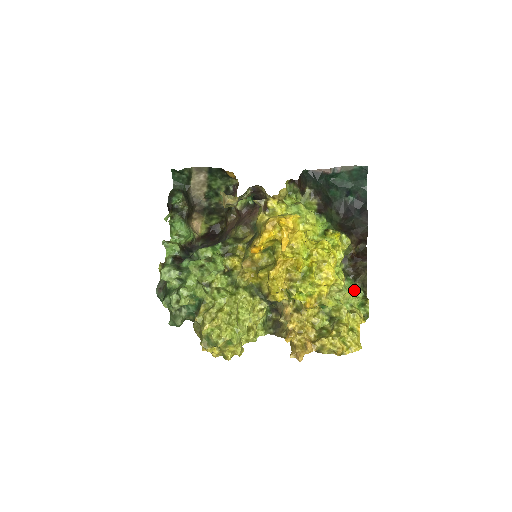
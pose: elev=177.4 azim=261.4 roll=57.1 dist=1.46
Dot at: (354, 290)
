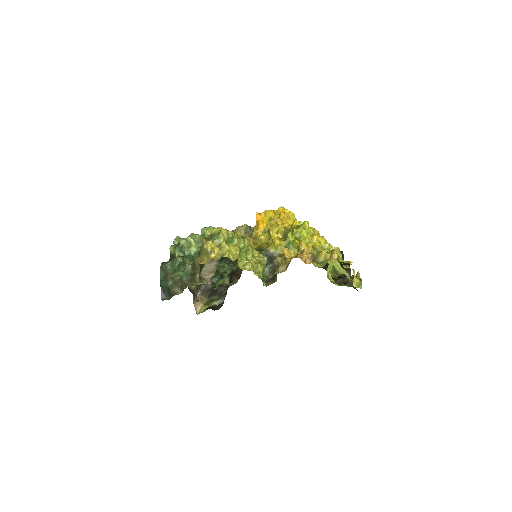
Dot at: occluded
